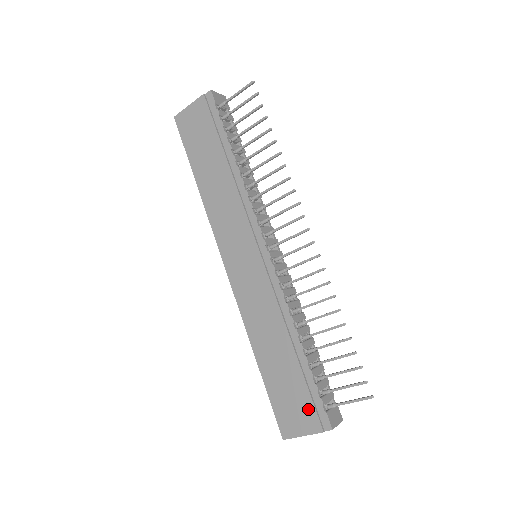
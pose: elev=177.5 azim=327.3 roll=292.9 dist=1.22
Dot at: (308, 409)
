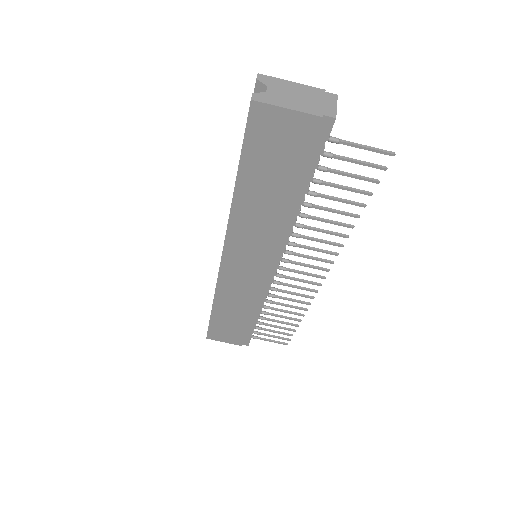
Dot at: (238, 337)
